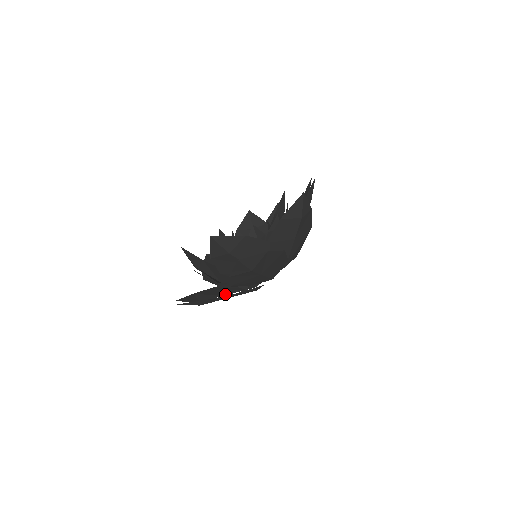
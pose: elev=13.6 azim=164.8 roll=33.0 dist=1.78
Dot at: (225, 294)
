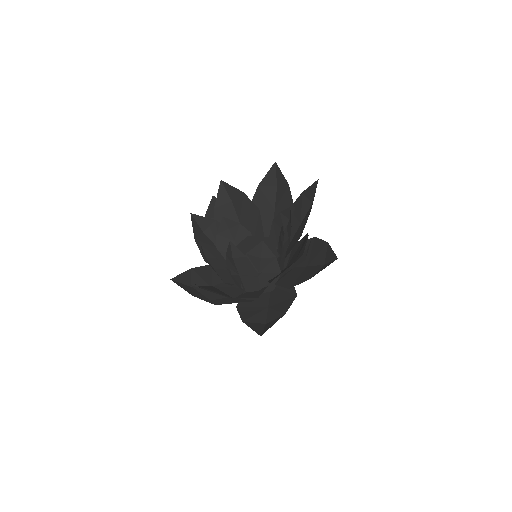
Dot at: (266, 305)
